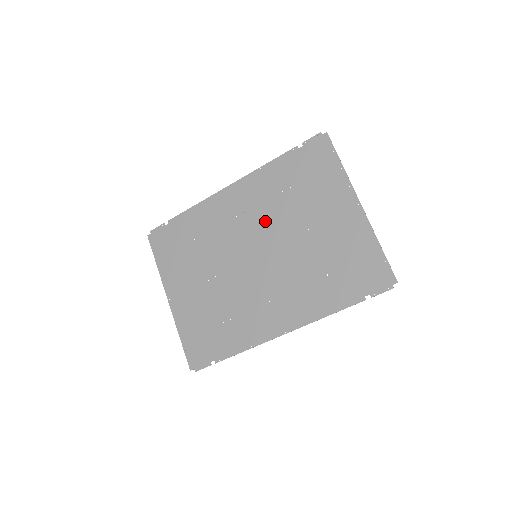
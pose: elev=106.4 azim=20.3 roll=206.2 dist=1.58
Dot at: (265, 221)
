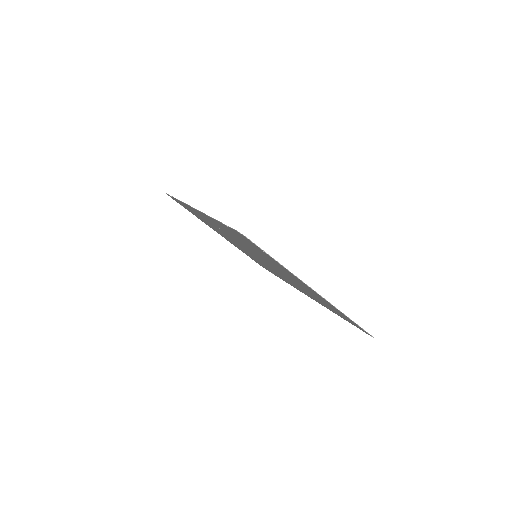
Dot at: (245, 246)
